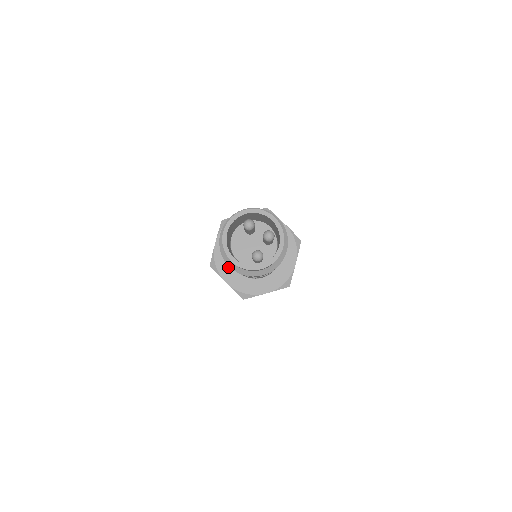
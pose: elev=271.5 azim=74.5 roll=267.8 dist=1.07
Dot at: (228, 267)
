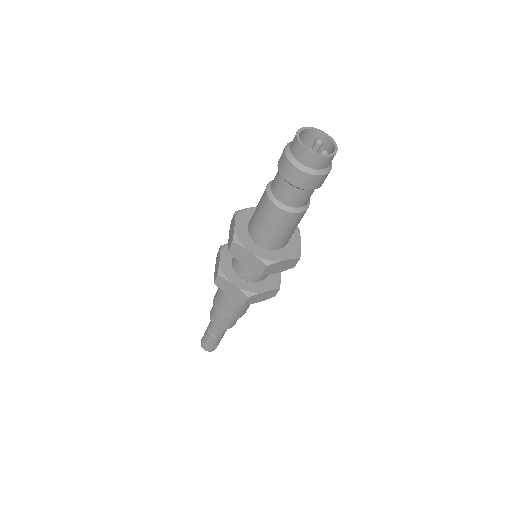
Dot at: (245, 221)
